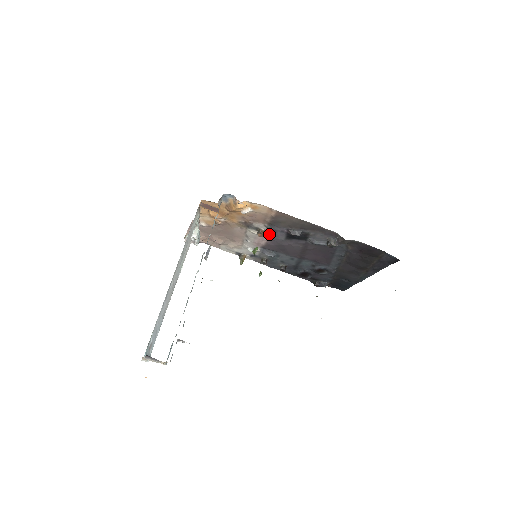
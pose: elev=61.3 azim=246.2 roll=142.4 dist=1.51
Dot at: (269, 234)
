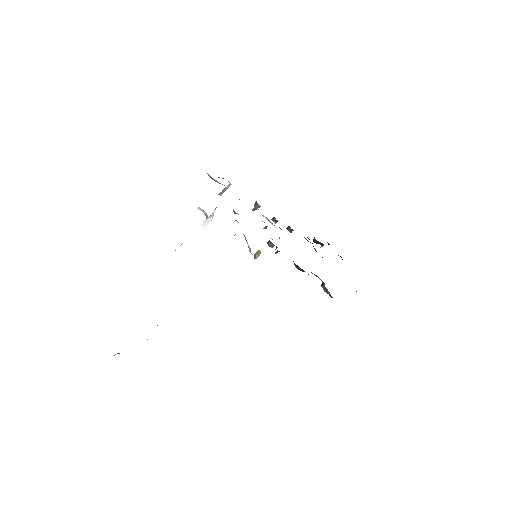
Dot at: occluded
